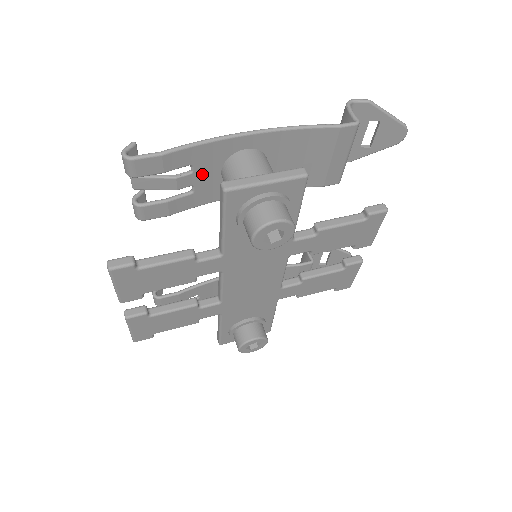
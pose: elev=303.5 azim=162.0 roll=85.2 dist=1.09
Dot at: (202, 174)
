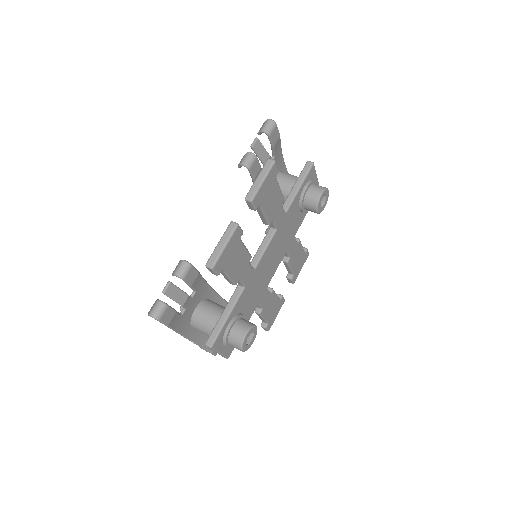
Dot at: occluded
